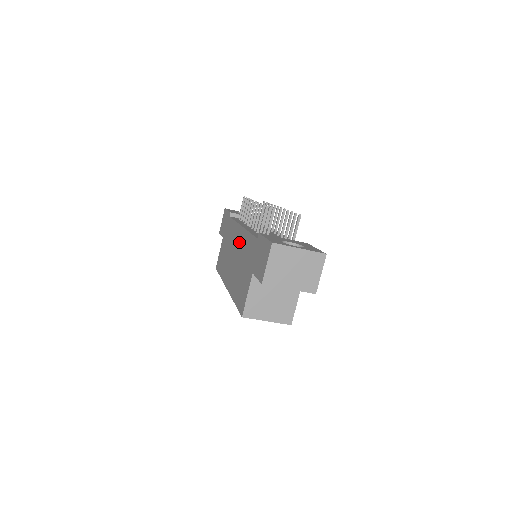
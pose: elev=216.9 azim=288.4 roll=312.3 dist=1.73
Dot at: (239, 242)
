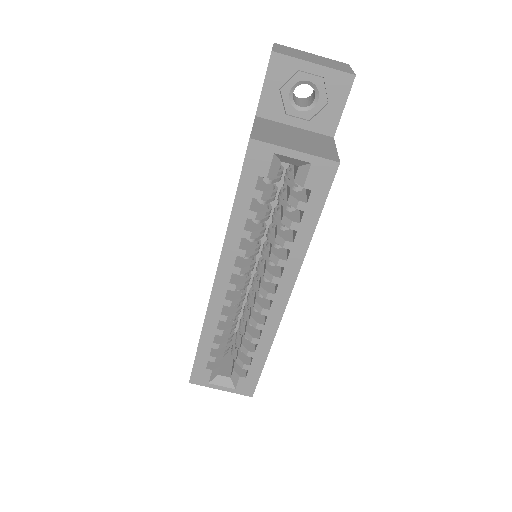
Dot at: occluded
